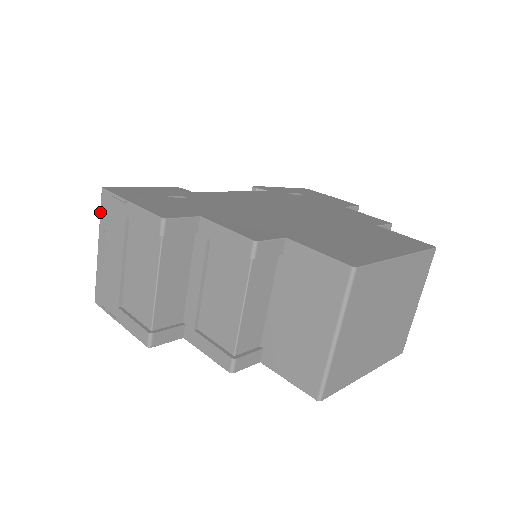
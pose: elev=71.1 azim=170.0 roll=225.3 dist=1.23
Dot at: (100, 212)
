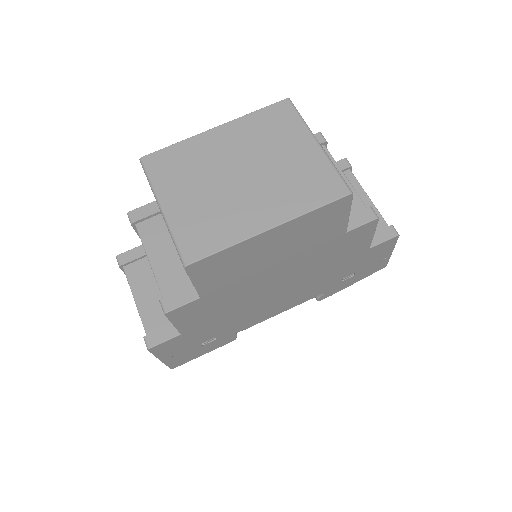
Dot at: occluded
